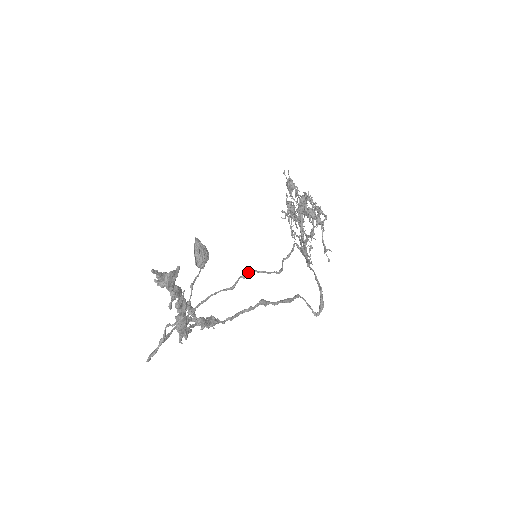
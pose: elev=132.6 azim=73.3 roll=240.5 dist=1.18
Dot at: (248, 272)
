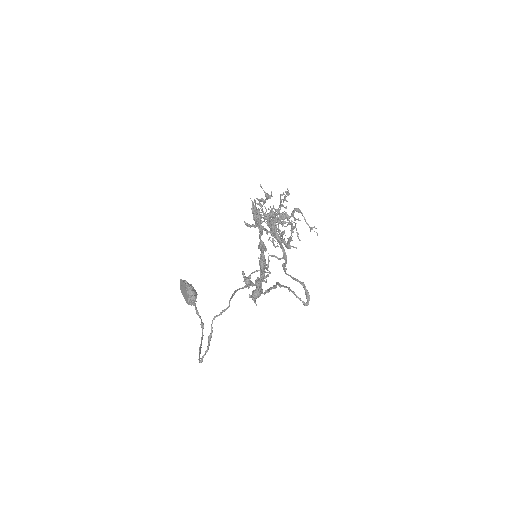
Dot at: occluded
